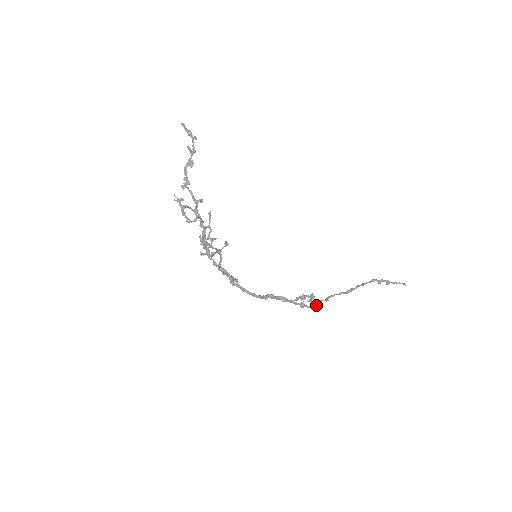
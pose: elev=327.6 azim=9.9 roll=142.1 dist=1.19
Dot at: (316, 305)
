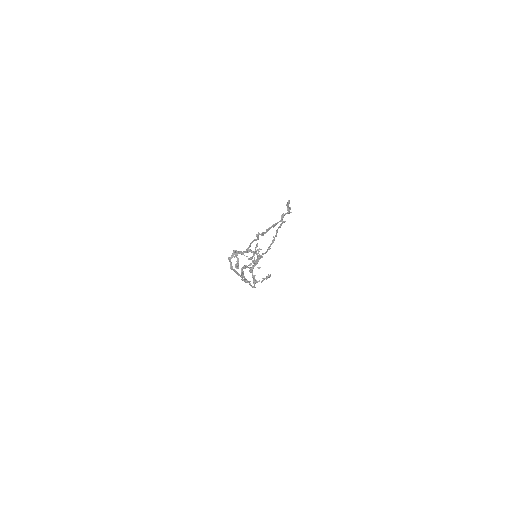
Dot at: (256, 264)
